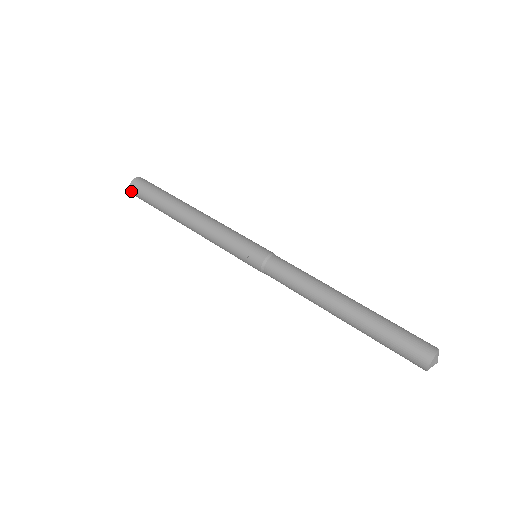
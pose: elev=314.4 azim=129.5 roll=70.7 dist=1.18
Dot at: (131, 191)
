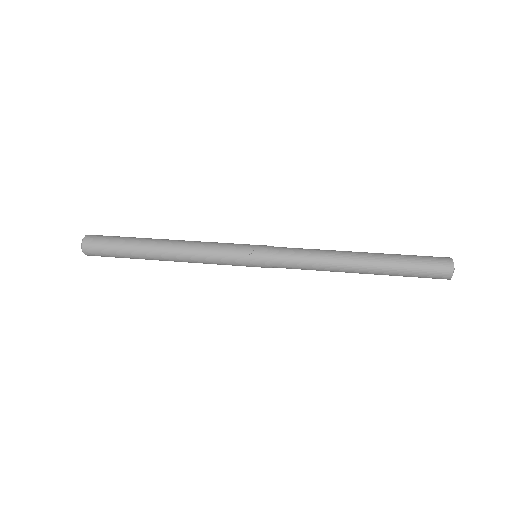
Dot at: (85, 245)
